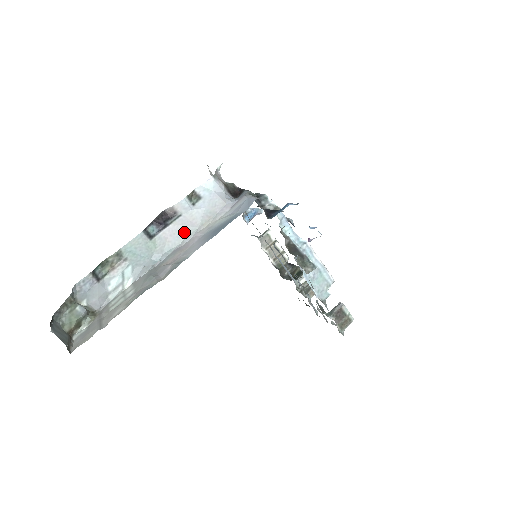
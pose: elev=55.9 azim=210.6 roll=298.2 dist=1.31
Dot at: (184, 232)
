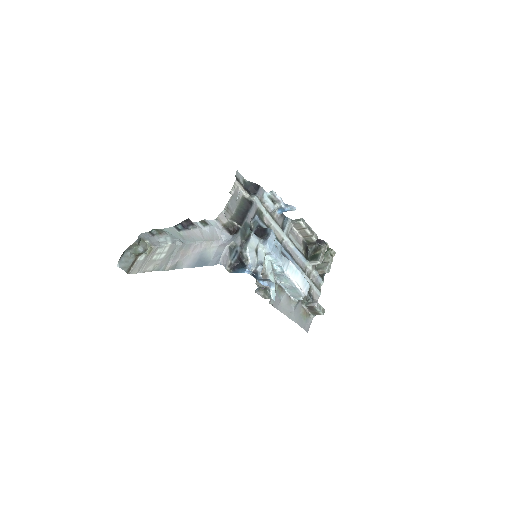
Dot at: (197, 238)
